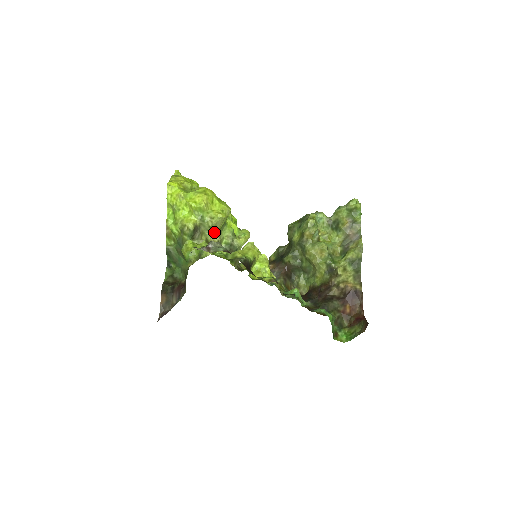
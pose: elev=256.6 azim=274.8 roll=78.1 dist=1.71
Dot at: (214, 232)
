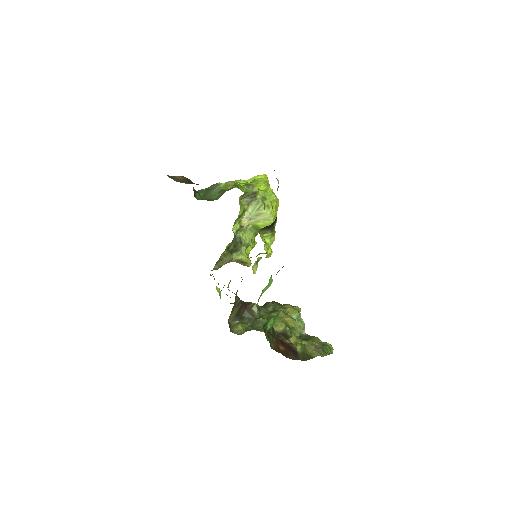
Dot at: (251, 218)
